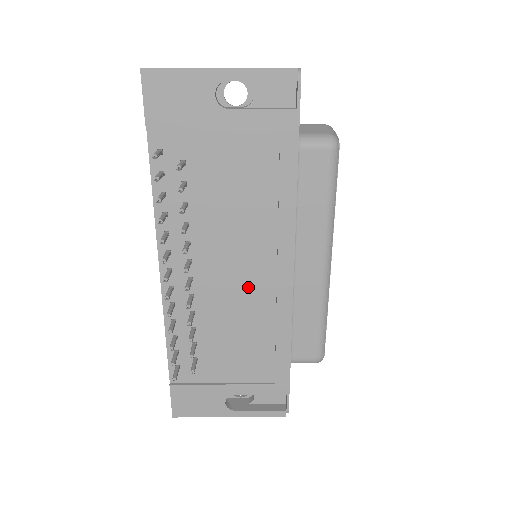
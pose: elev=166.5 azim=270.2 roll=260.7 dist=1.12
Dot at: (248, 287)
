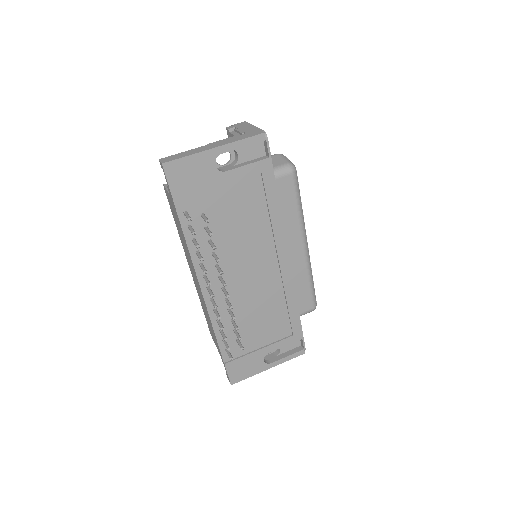
Dot at: (262, 280)
